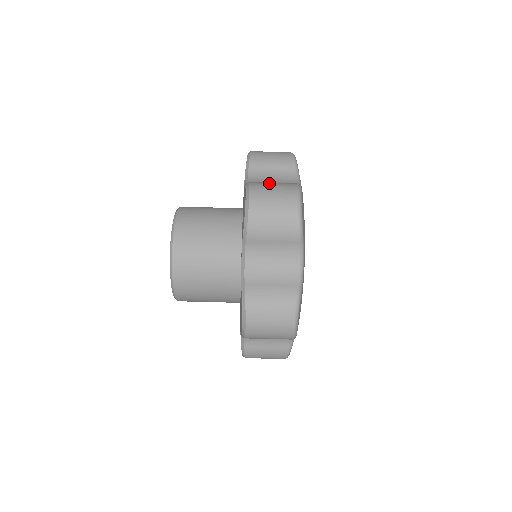
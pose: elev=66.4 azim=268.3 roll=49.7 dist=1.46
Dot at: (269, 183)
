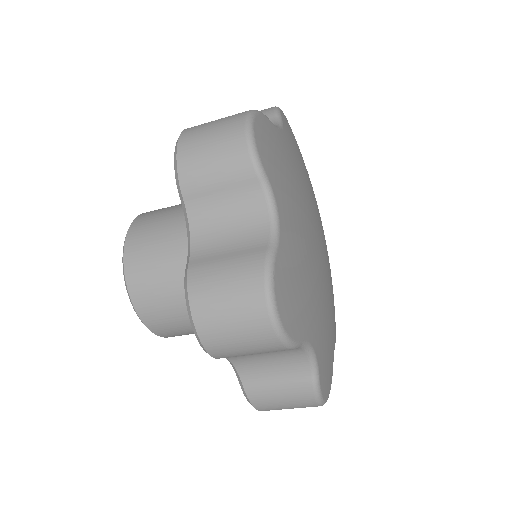
Dot at: occluded
